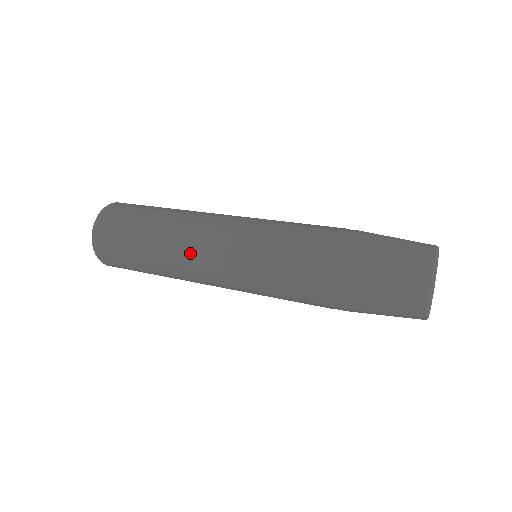
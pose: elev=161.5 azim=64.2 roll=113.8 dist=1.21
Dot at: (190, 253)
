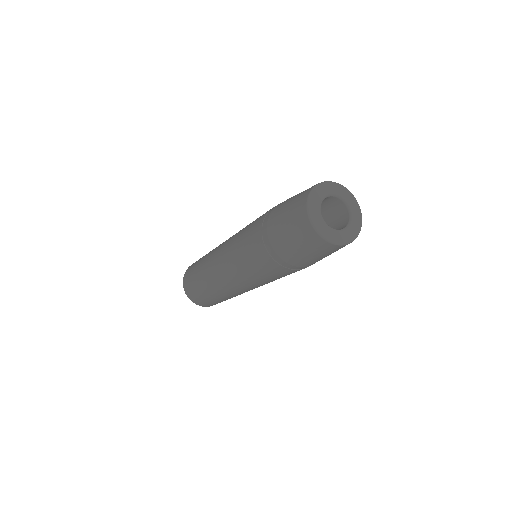
Dot at: occluded
